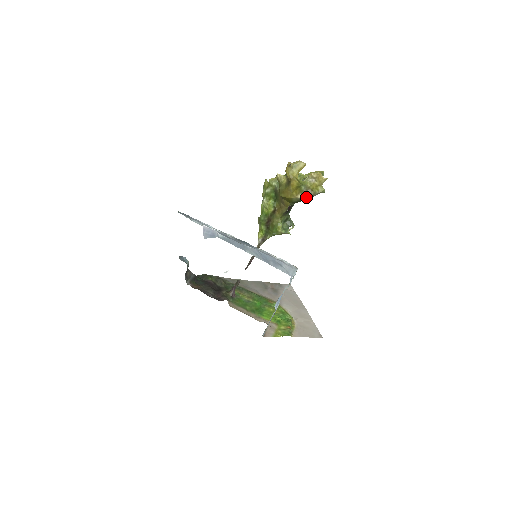
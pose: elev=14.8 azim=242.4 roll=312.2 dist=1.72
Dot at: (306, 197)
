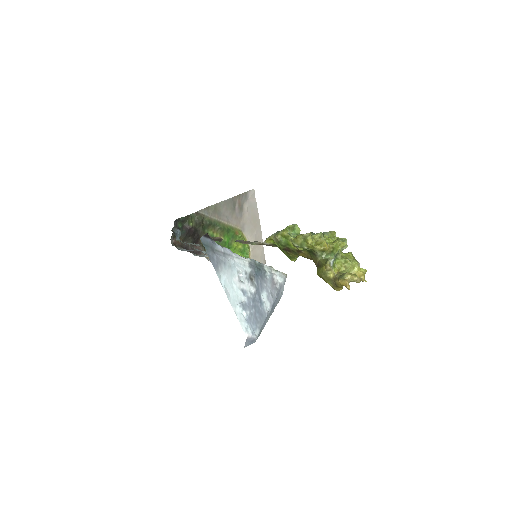
Dot at: occluded
